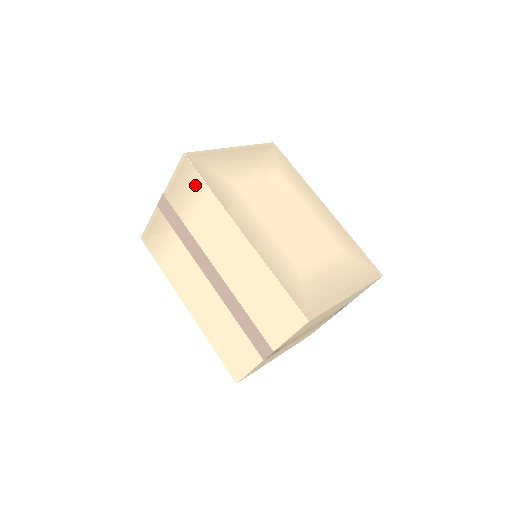
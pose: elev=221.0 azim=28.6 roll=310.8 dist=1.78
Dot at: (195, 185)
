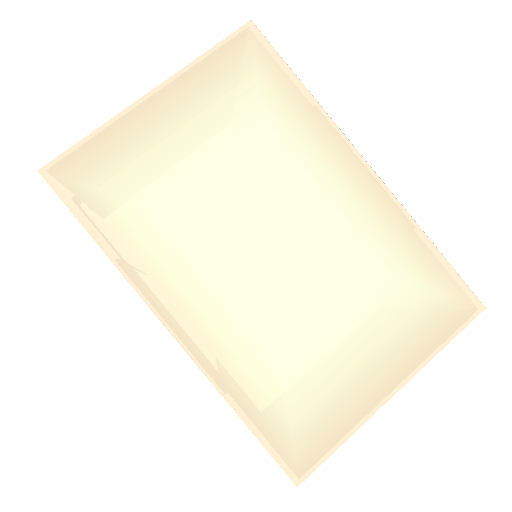
Dot at: occluded
